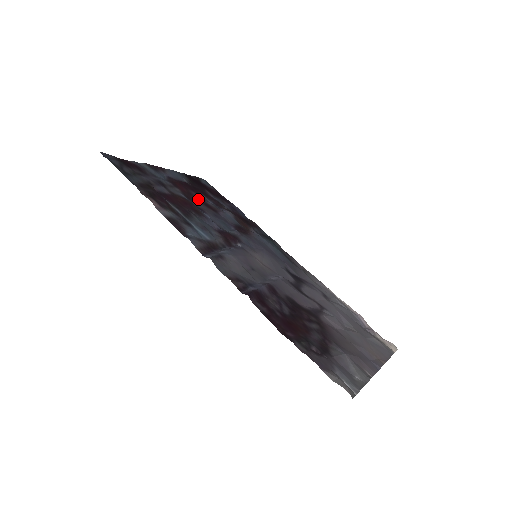
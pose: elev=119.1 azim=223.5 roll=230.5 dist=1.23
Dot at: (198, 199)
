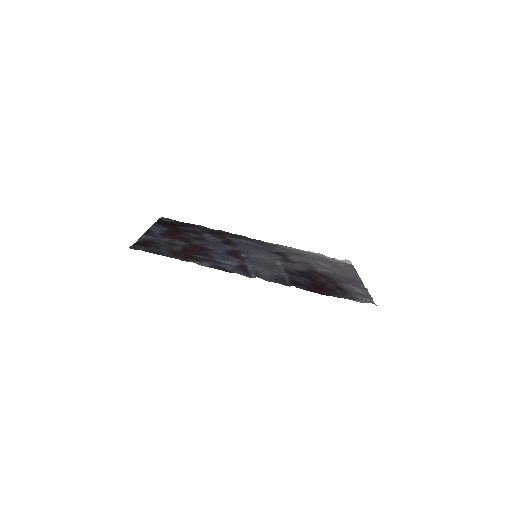
Dot at: (189, 238)
